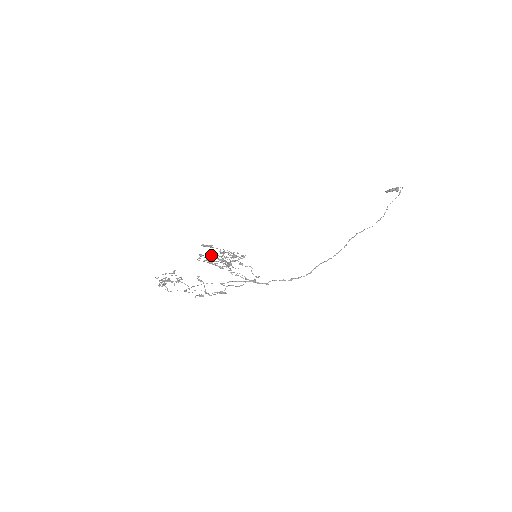
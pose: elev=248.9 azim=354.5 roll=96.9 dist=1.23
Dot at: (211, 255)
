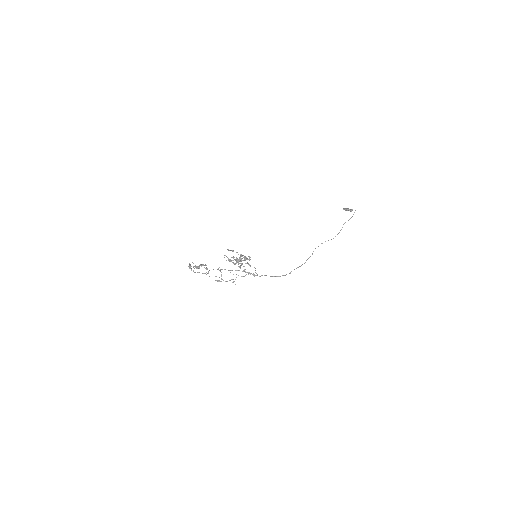
Dot at: (232, 257)
